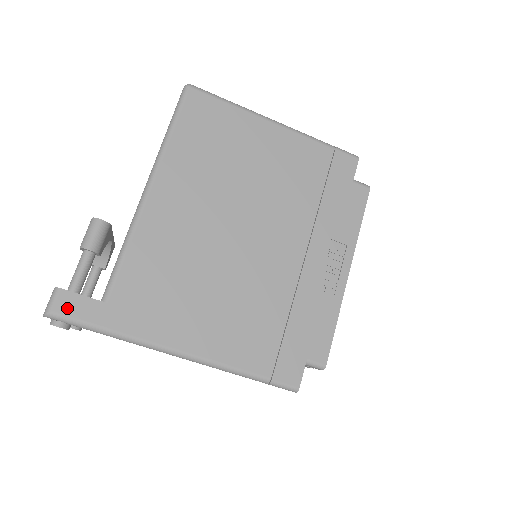
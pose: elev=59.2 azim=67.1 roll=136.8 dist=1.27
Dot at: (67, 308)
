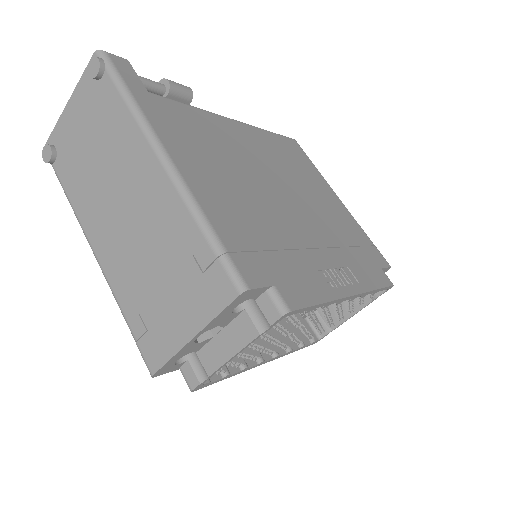
Dot at: (119, 64)
